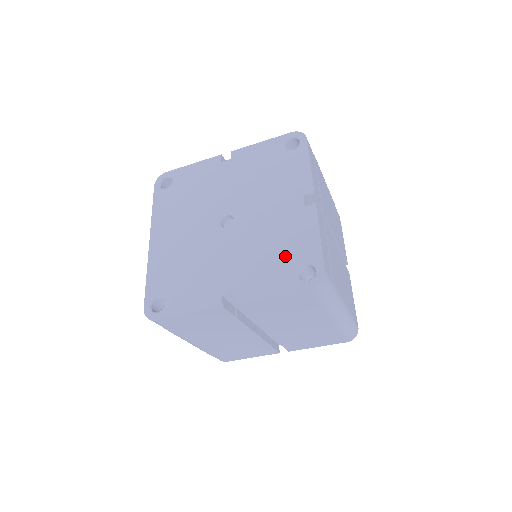
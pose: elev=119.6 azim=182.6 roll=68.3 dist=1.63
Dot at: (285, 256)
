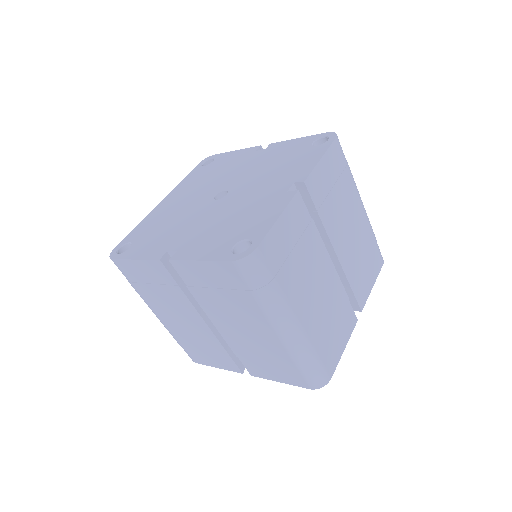
Dot at: (237, 229)
